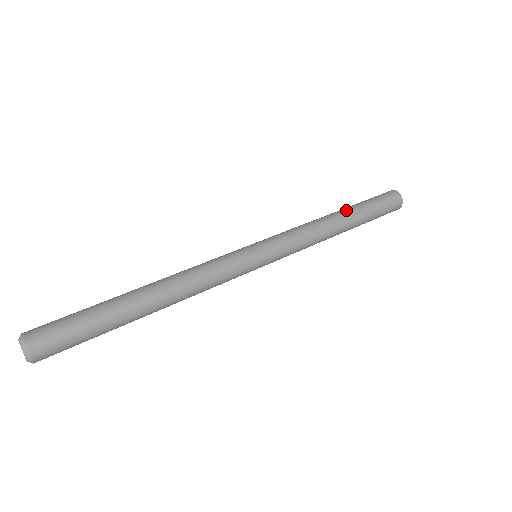
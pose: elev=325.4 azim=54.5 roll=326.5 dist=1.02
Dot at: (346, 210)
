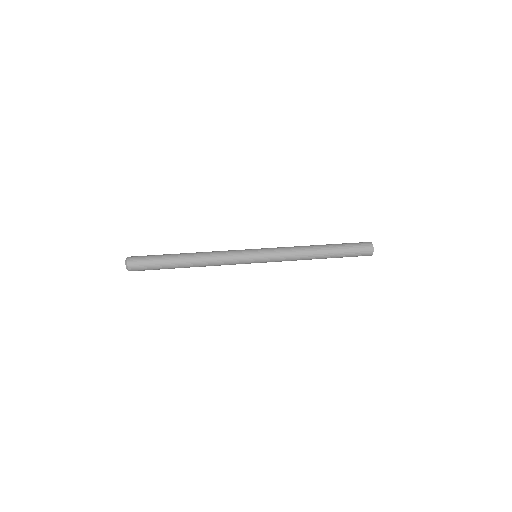
Dot at: (325, 245)
